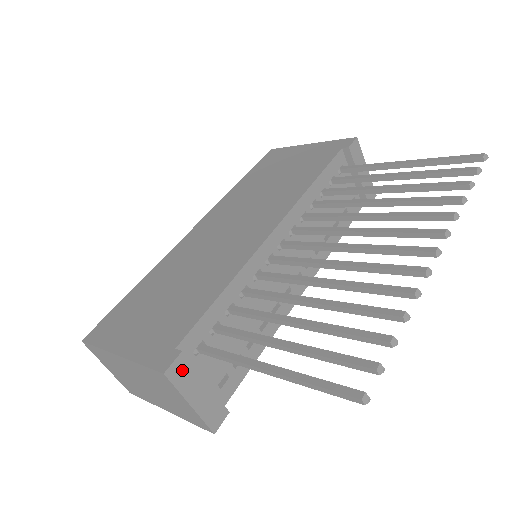
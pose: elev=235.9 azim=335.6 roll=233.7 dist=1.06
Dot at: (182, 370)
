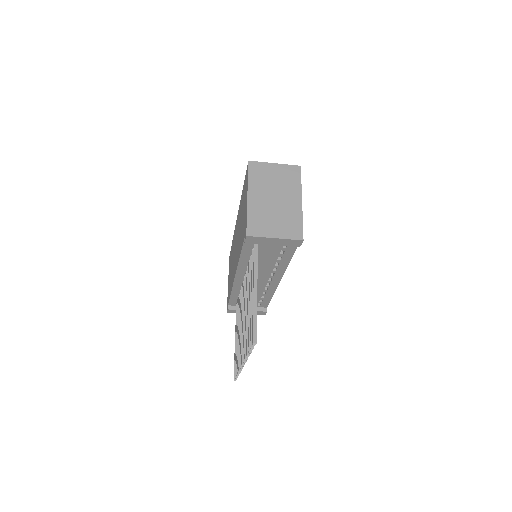
Dot at: (233, 311)
